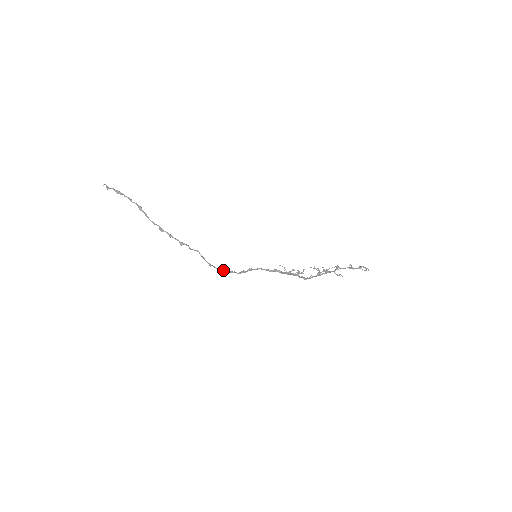
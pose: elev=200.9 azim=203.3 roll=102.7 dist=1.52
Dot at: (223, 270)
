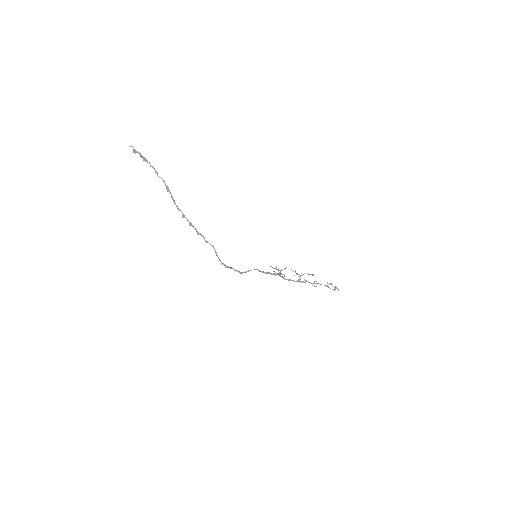
Dot at: occluded
